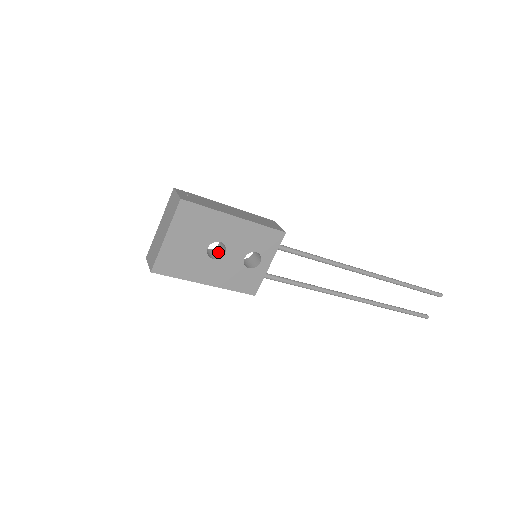
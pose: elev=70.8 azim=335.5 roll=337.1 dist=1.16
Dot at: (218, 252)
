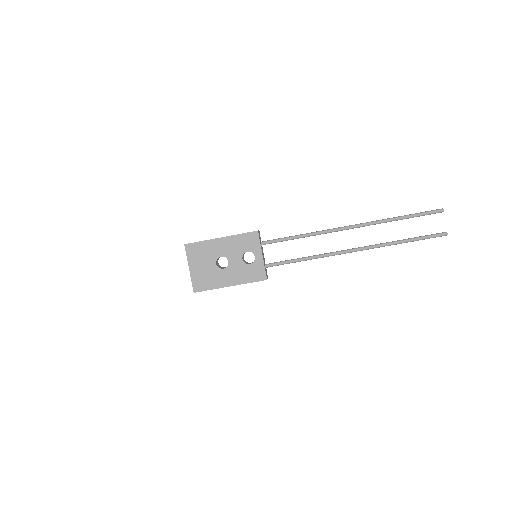
Dot at: occluded
